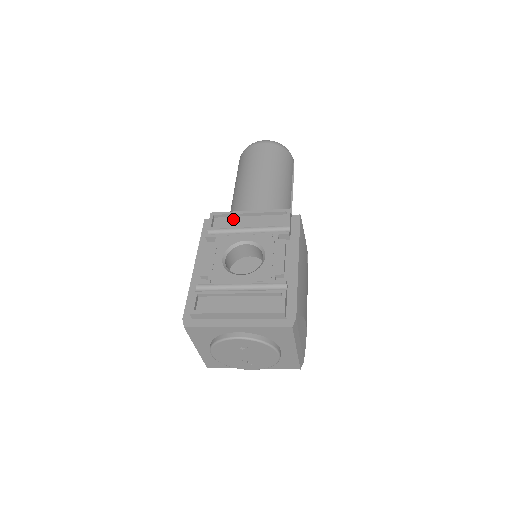
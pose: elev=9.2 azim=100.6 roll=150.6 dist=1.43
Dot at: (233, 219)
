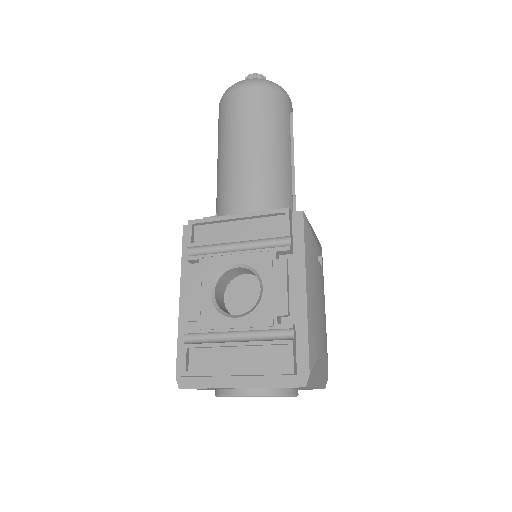
Dot at: (217, 227)
